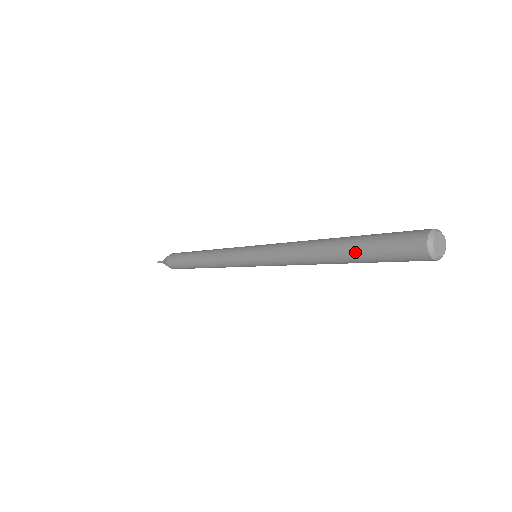
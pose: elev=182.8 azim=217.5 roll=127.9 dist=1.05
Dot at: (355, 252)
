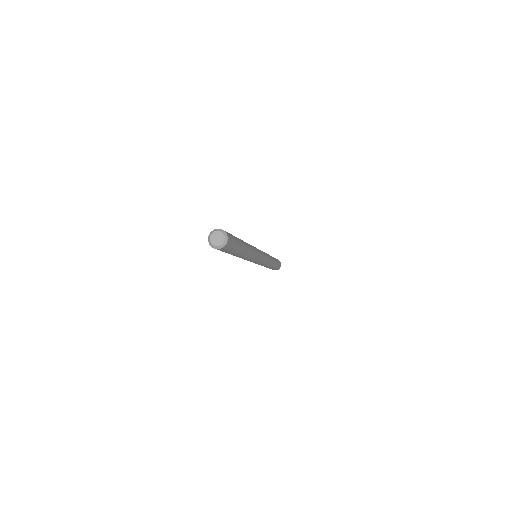
Dot at: occluded
